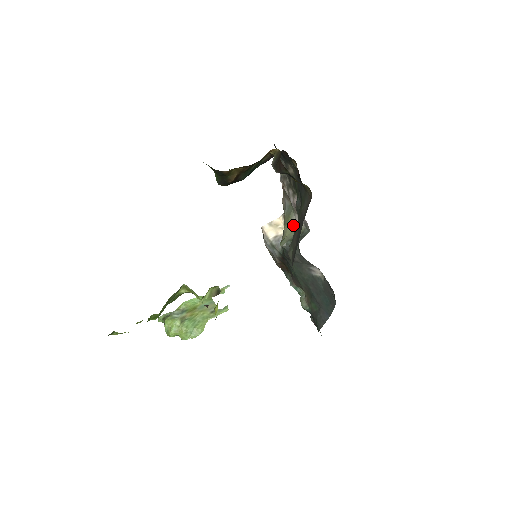
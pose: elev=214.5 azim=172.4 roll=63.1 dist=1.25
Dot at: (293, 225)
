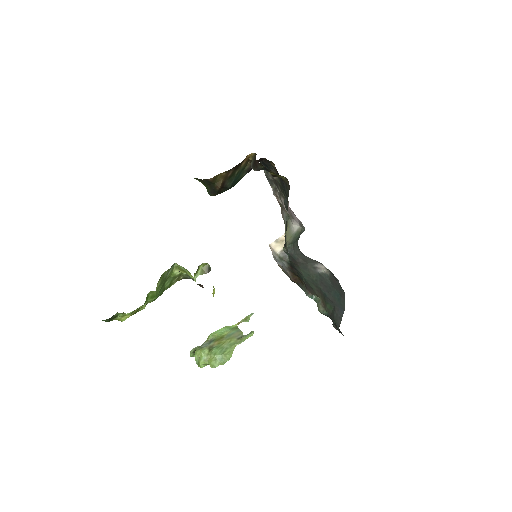
Dot at: (291, 230)
